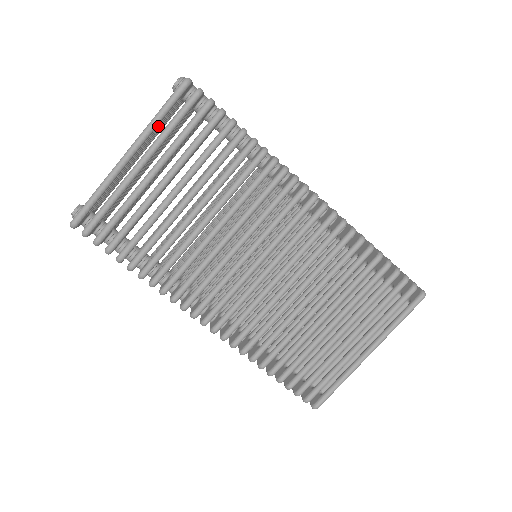
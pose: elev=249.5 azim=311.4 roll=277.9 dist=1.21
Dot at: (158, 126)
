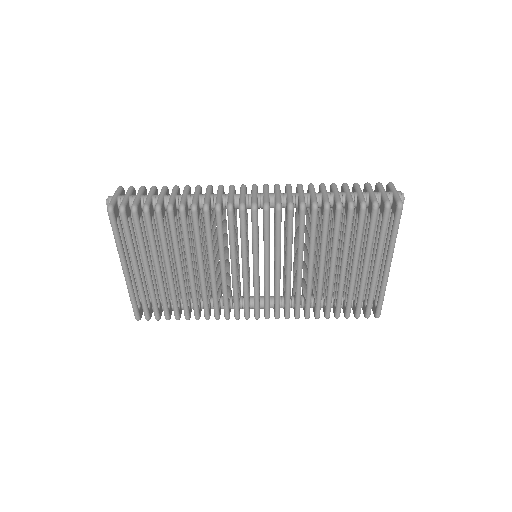
Dot at: (124, 239)
